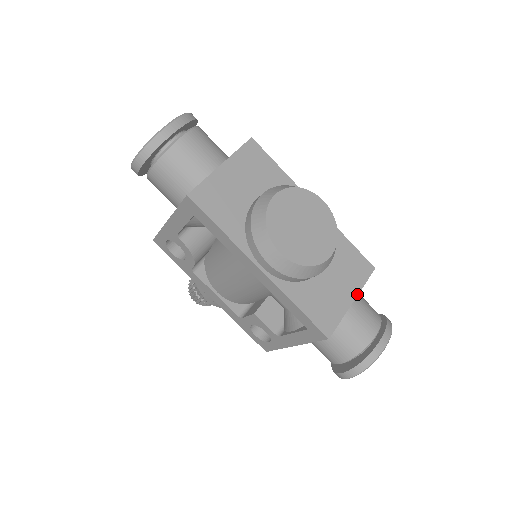
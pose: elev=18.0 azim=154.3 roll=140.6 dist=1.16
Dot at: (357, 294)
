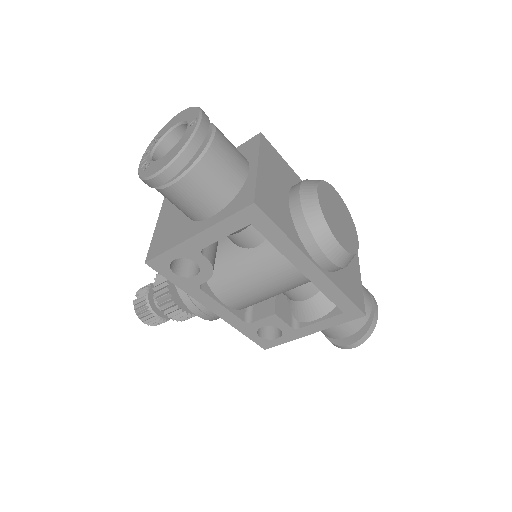
Dot at: occluded
